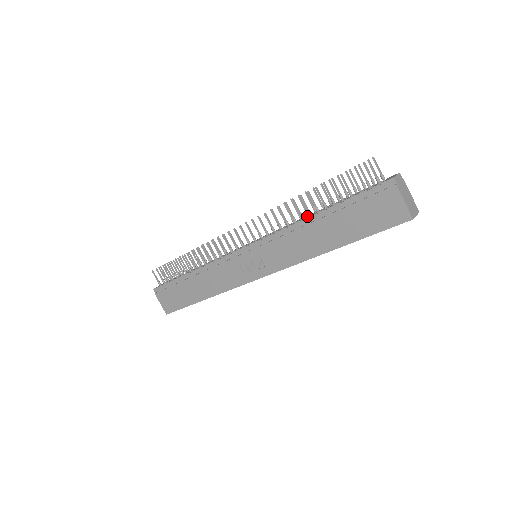
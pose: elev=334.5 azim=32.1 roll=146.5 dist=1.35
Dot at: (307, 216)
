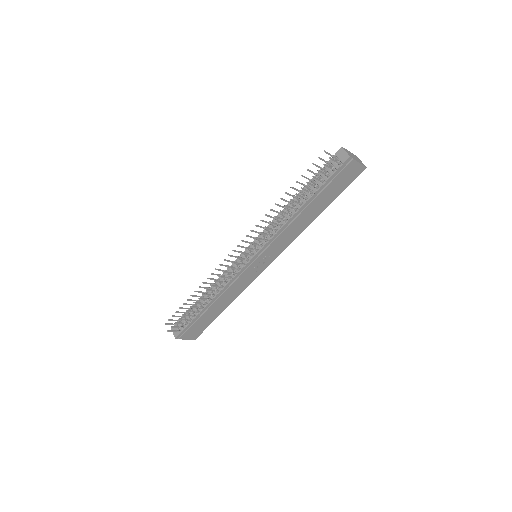
Dot at: (285, 209)
